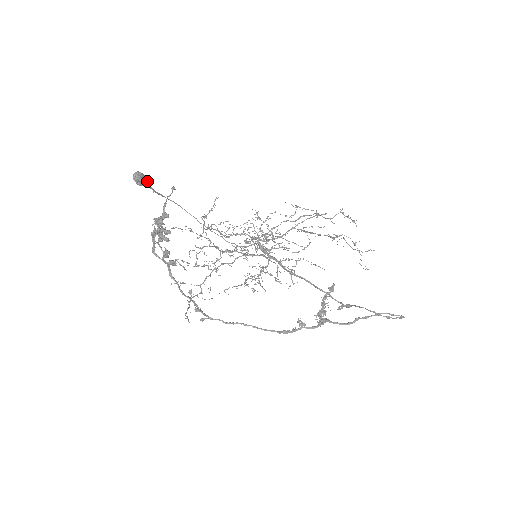
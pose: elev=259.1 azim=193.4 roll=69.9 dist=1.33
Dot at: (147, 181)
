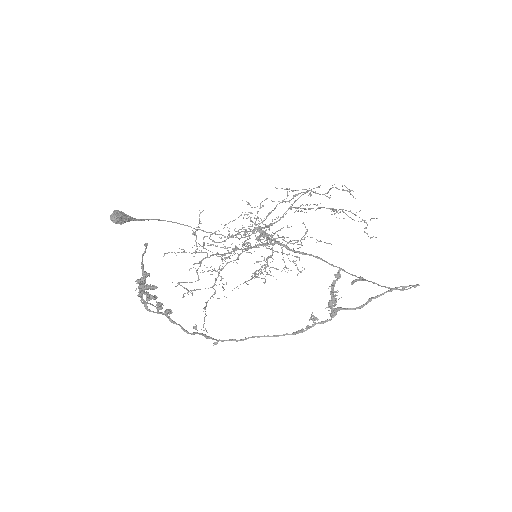
Dot at: (126, 217)
